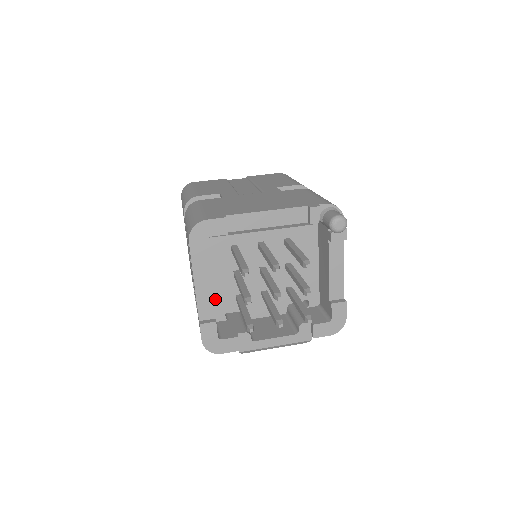
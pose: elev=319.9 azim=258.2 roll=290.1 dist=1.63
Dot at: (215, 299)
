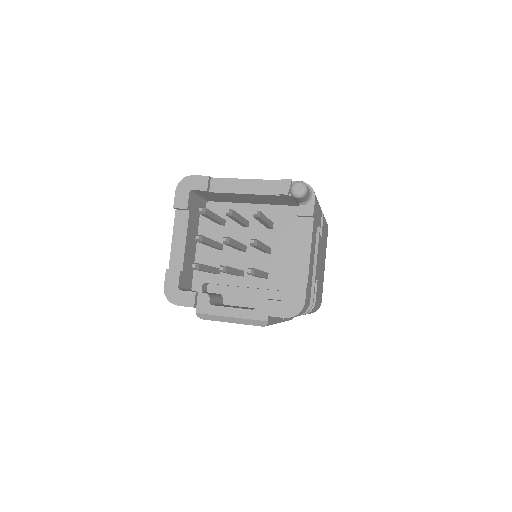
Dot at: occluded
